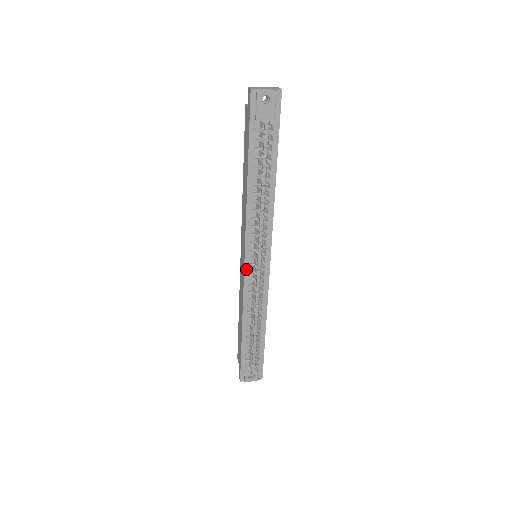
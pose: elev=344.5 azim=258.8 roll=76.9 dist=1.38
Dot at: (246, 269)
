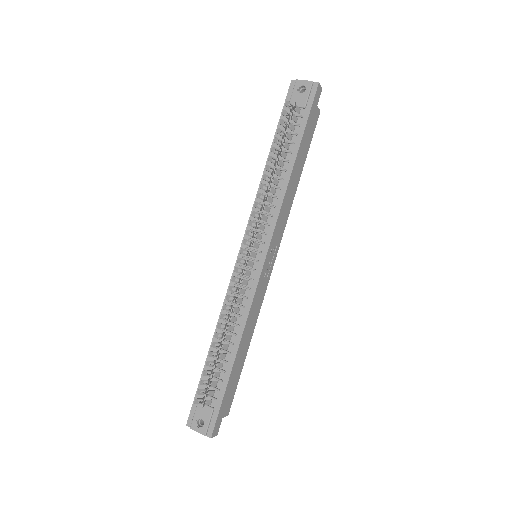
Dot at: occluded
